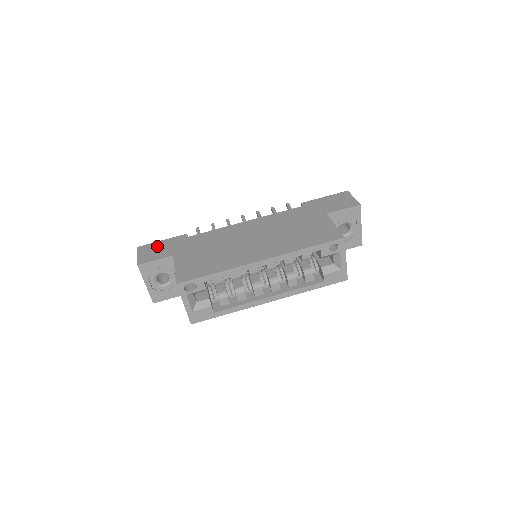
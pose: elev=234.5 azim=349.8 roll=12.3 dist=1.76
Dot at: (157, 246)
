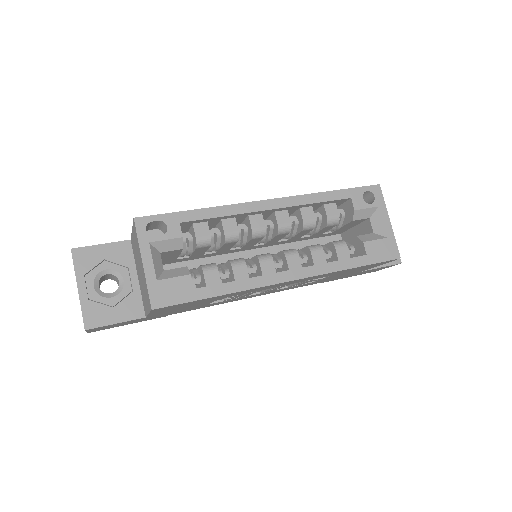
Dot at: occluded
